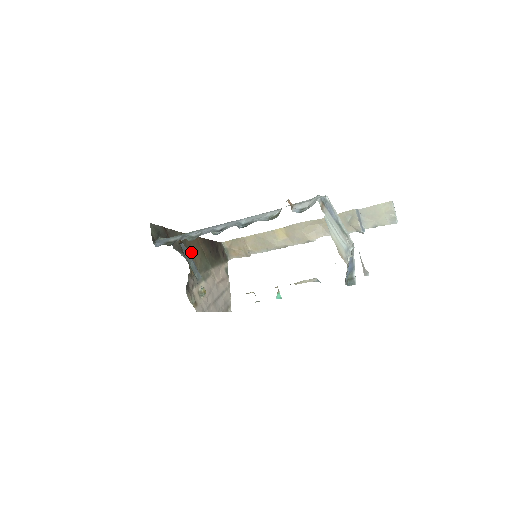
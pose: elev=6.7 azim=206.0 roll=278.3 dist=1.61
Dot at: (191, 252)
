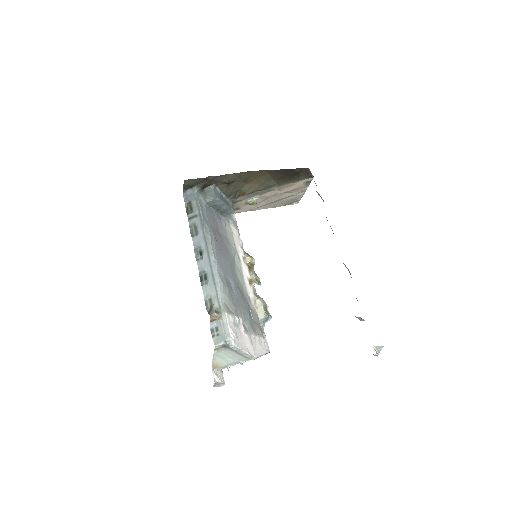
Dot at: (248, 181)
